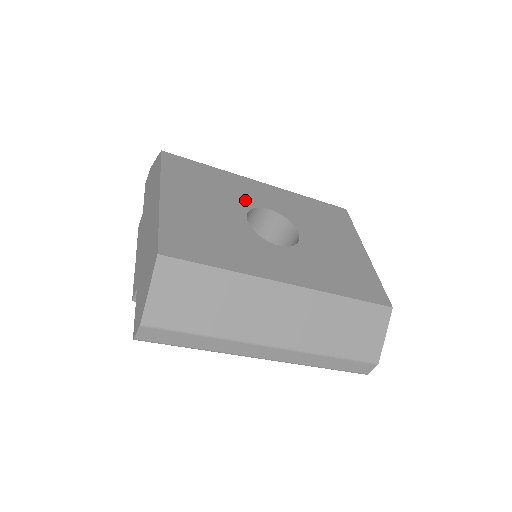
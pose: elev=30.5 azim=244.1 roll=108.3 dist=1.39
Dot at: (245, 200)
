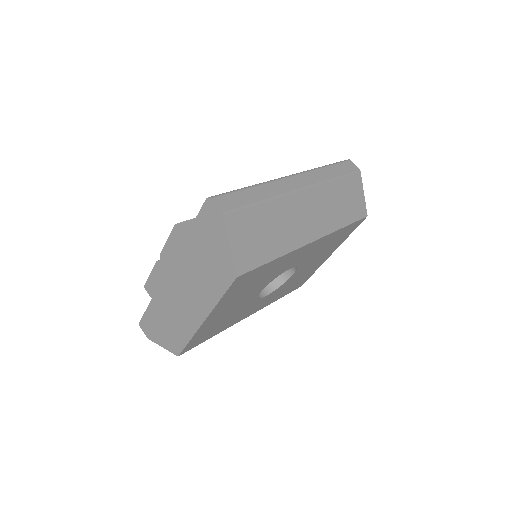
Dot at: (276, 275)
